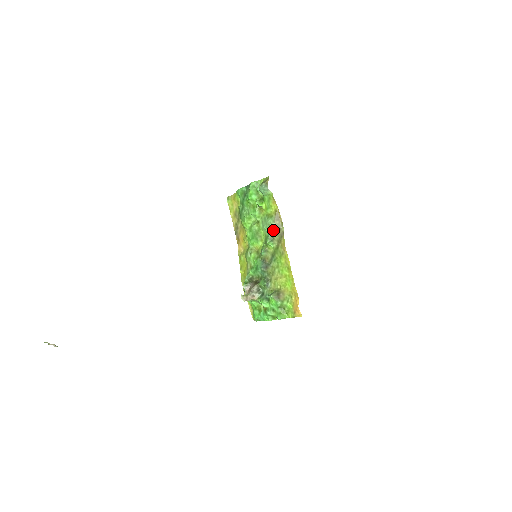
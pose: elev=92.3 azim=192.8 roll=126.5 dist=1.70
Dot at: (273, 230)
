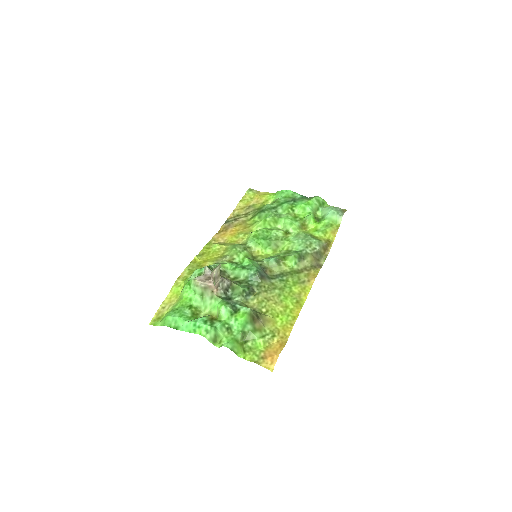
Dot at: (311, 252)
